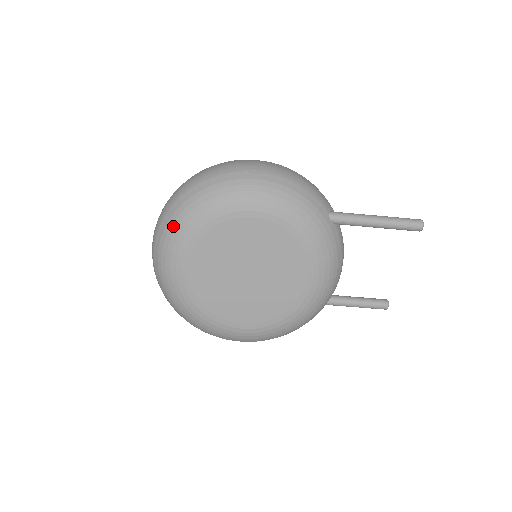
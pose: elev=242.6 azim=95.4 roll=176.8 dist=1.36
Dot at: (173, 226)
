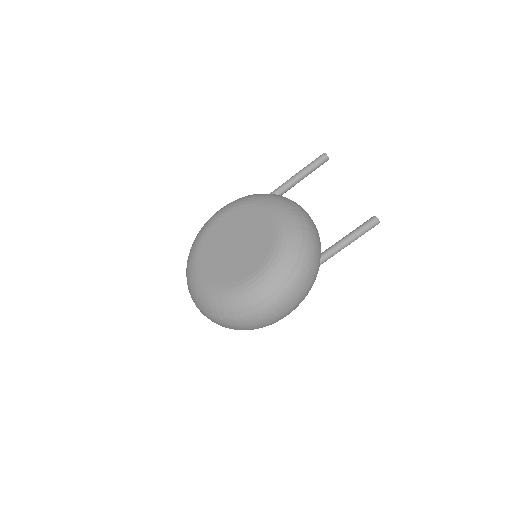
Dot at: (188, 260)
